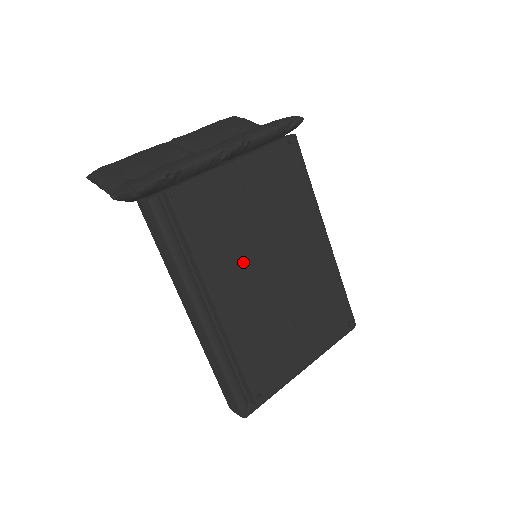
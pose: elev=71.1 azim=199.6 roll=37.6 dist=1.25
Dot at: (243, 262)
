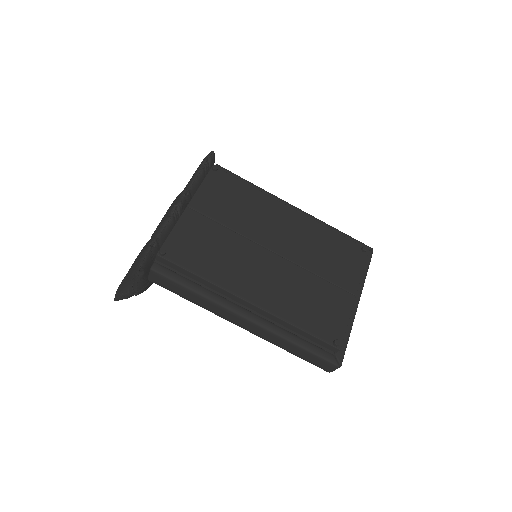
Dot at: (245, 262)
